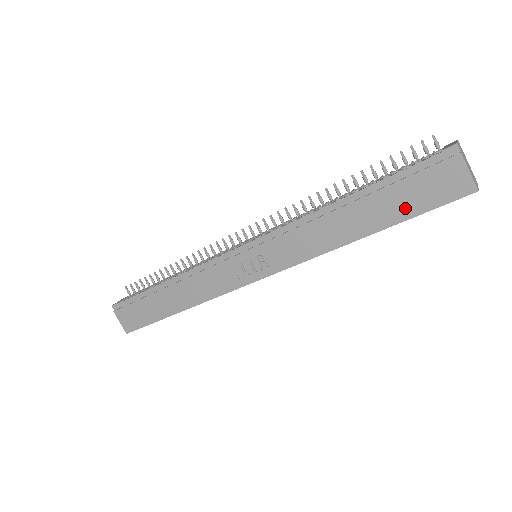
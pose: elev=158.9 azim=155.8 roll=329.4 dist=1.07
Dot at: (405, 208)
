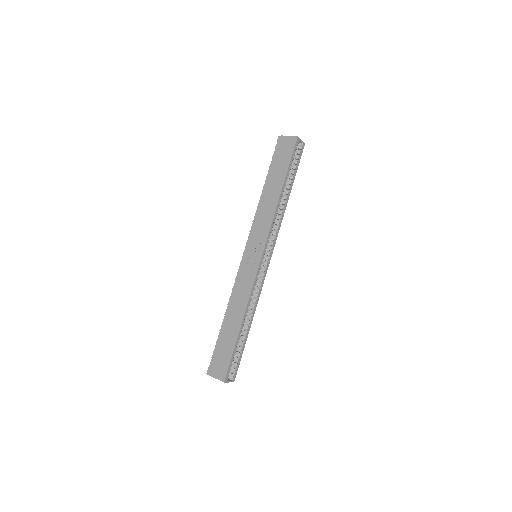
Dot at: (284, 166)
